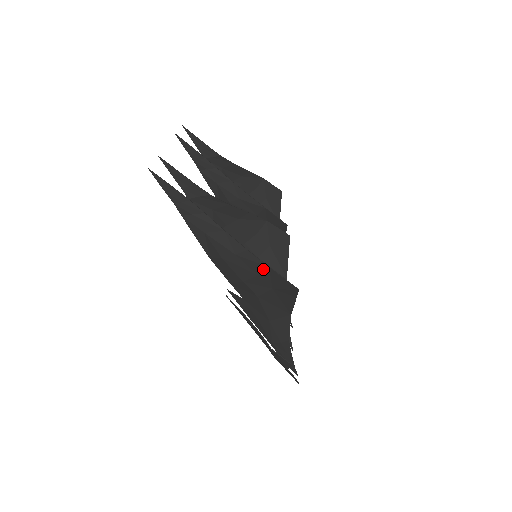
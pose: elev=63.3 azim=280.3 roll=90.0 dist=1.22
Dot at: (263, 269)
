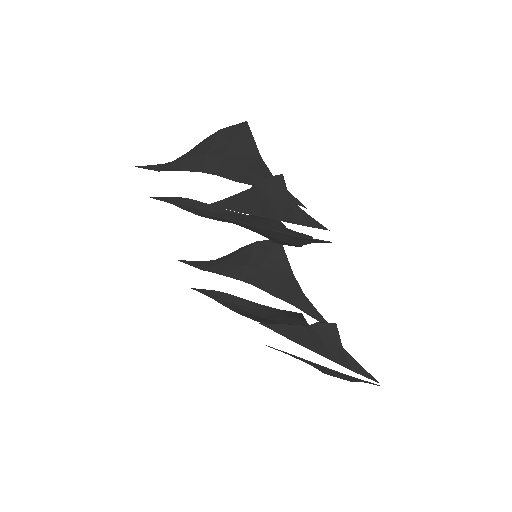
Dot at: (217, 135)
